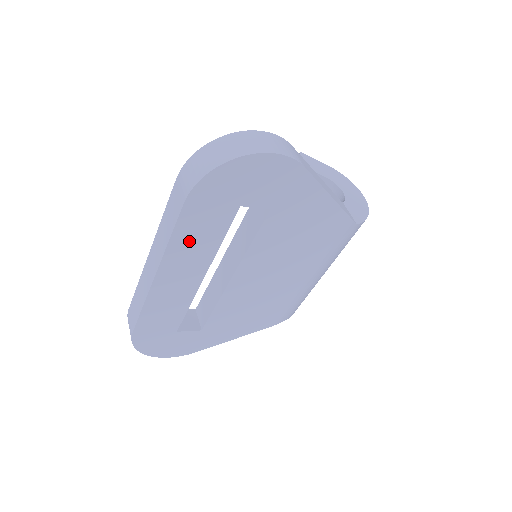
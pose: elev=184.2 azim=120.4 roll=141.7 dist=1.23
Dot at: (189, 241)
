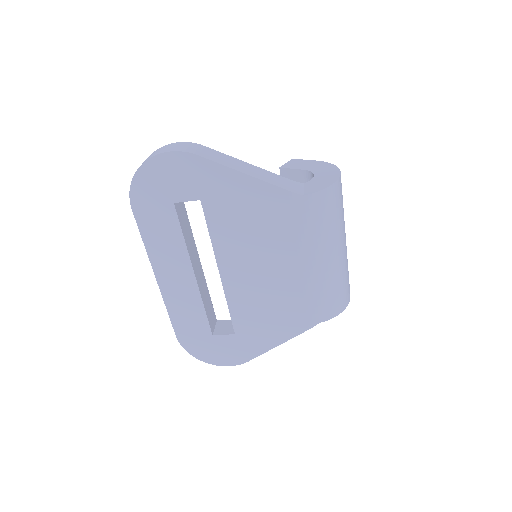
Dot at: (158, 242)
